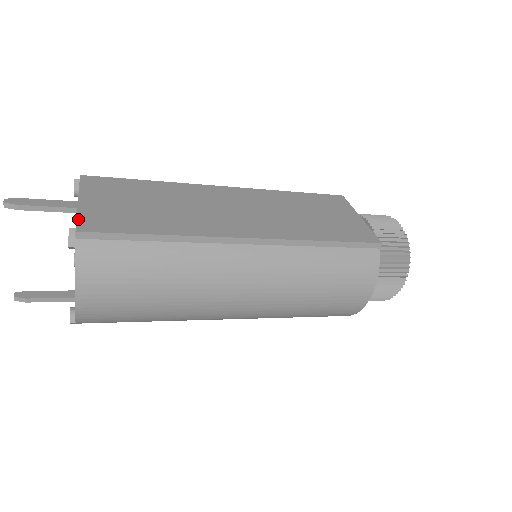
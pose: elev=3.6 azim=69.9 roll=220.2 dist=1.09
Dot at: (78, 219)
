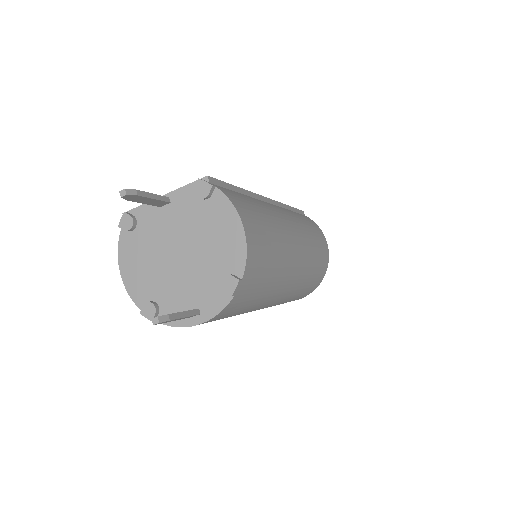
Dot at: (191, 183)
